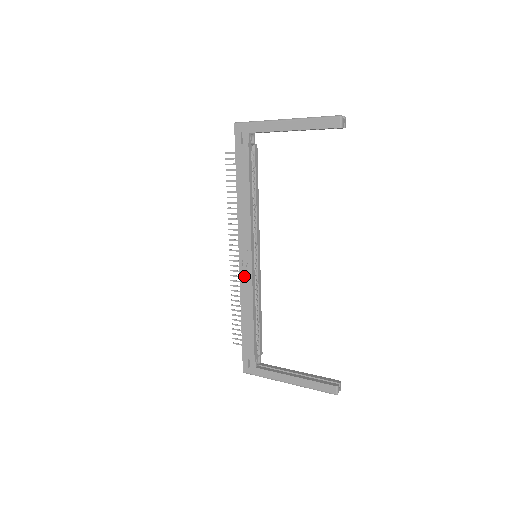
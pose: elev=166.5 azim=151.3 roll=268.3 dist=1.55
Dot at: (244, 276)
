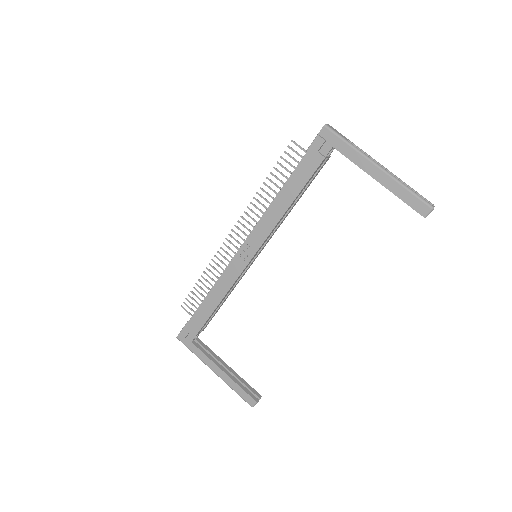
Dot at: (233, 267)
